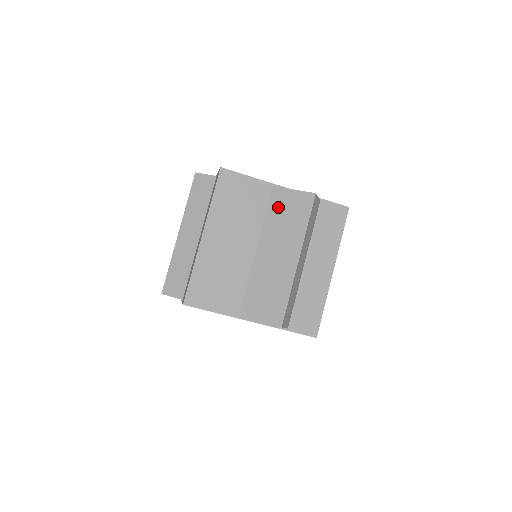
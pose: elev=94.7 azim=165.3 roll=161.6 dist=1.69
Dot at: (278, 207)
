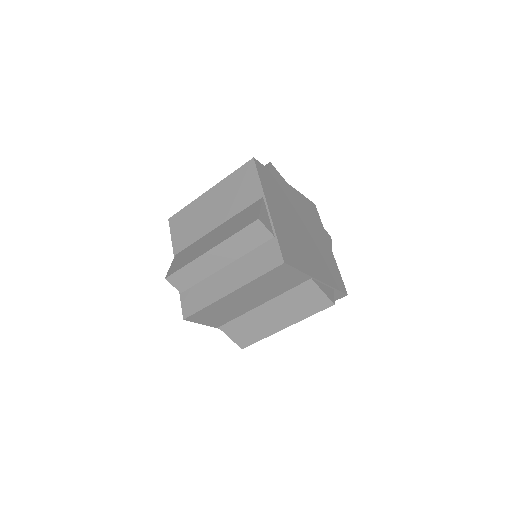
Dot at: (302, 293)
